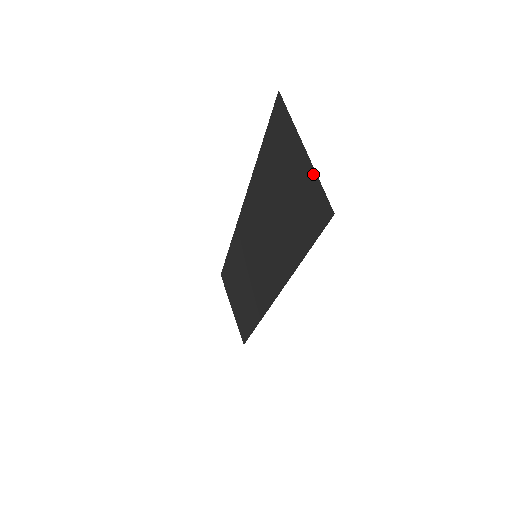
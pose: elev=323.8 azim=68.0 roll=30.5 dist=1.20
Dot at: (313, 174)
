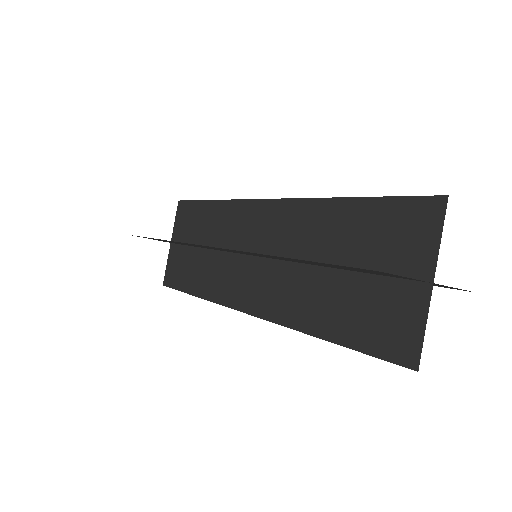
Dot at: occluded
